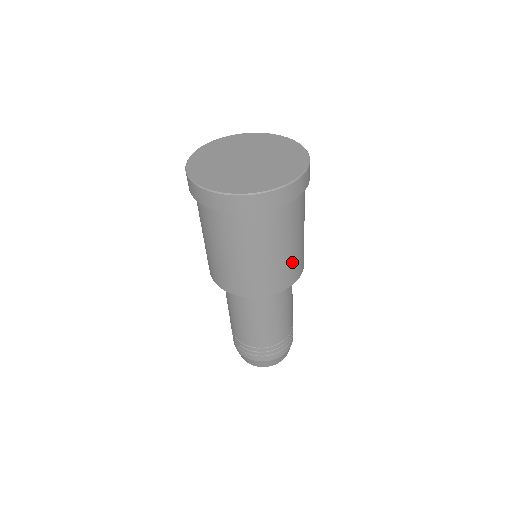
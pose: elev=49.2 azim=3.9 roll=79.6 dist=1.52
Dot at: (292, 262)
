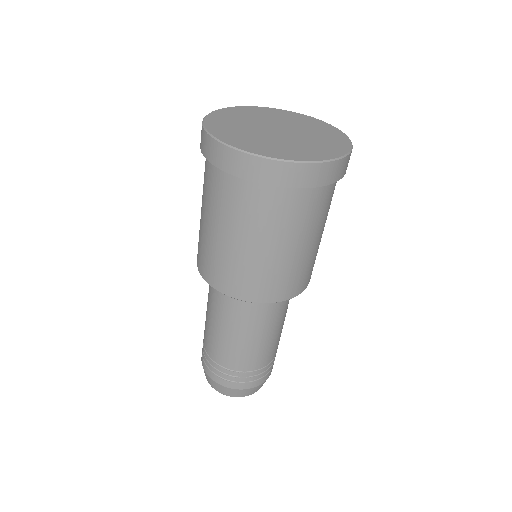
Dot at: (316, 254)
